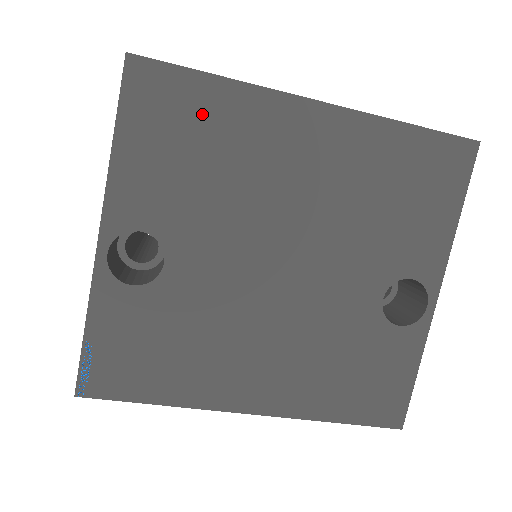
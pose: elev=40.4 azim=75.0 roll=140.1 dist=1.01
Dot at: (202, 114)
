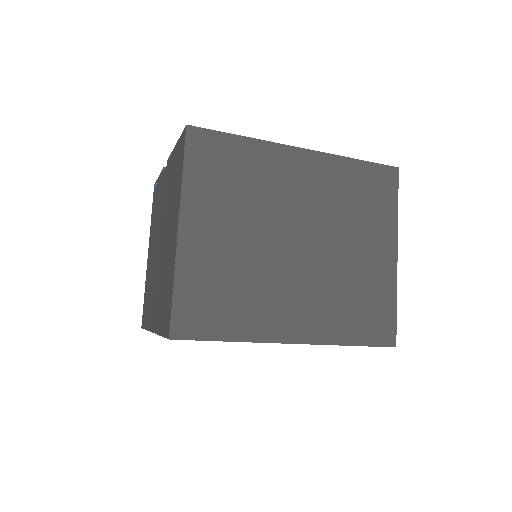
Dot at: occluded
